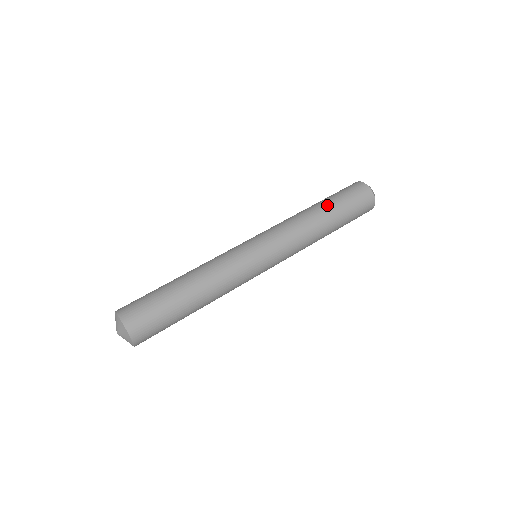
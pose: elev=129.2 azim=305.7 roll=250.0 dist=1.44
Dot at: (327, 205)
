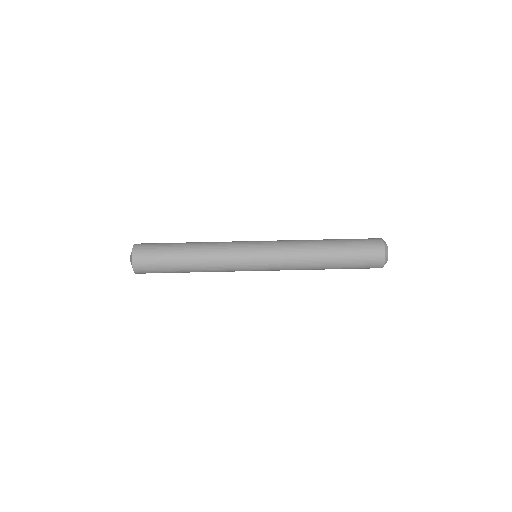
Dot at: (335, 243)
